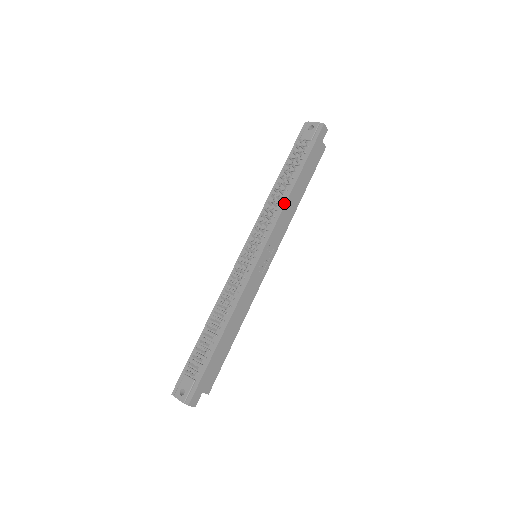
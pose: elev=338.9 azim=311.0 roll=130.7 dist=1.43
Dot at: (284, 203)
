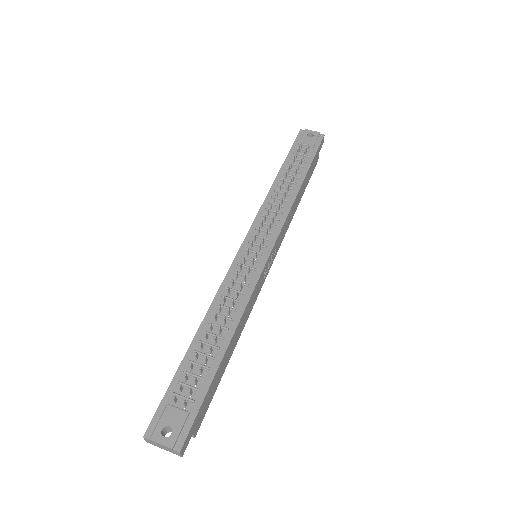
Dot at: (292, 201)
